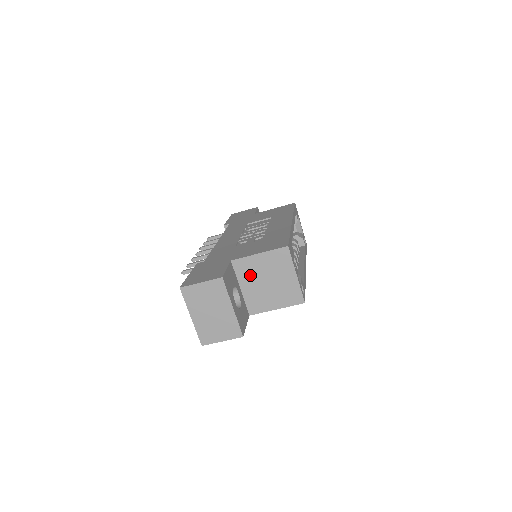
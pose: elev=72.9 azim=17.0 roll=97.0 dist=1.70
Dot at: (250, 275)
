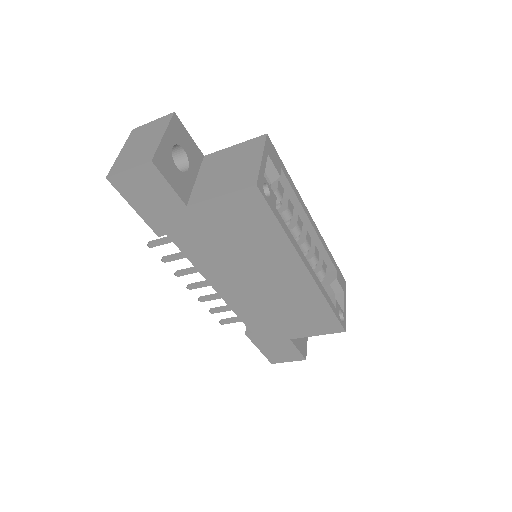
Dot at: (214, 166)
